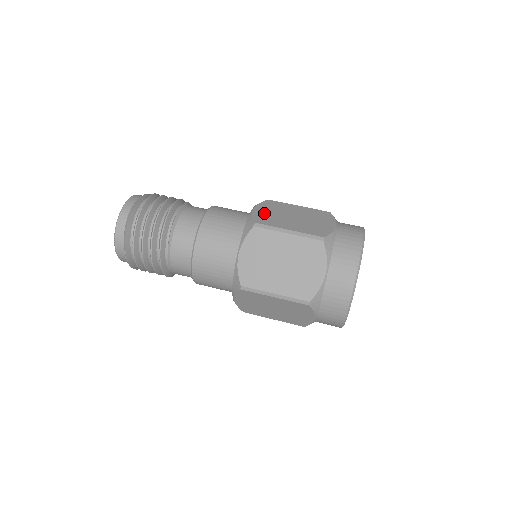
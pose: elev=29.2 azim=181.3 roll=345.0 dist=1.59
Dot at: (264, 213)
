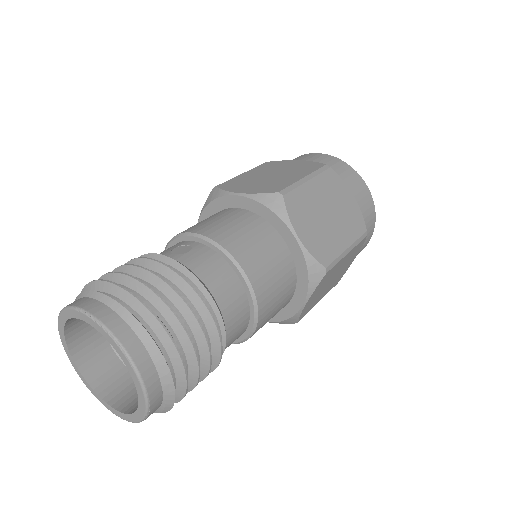
Dot at: (312, 237)
